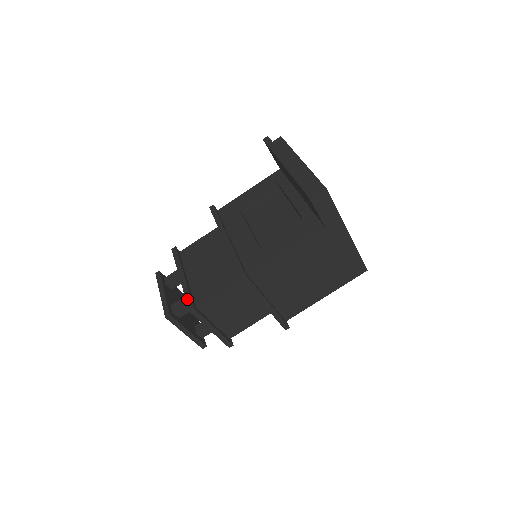
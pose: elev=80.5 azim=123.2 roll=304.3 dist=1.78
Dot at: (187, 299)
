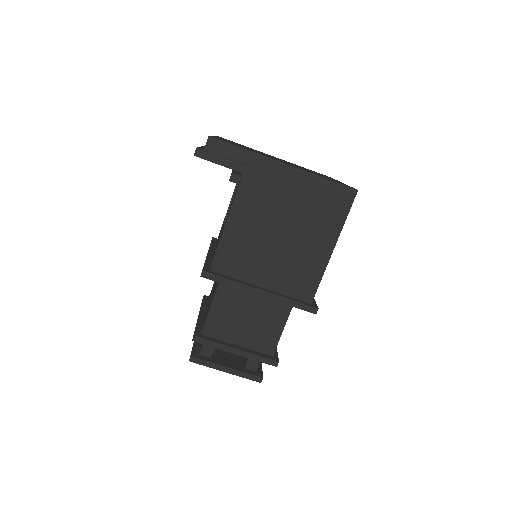
Dot at: (194, 331)
